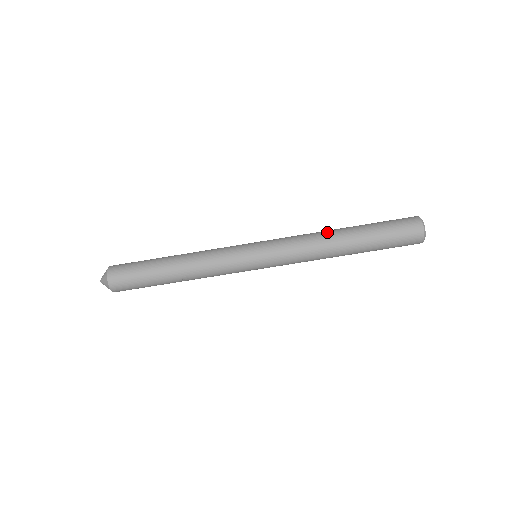
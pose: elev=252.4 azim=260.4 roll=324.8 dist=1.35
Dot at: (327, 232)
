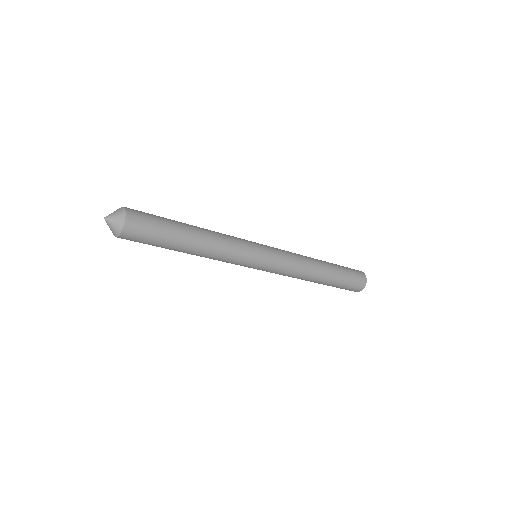
Dot at: (309, 279)
